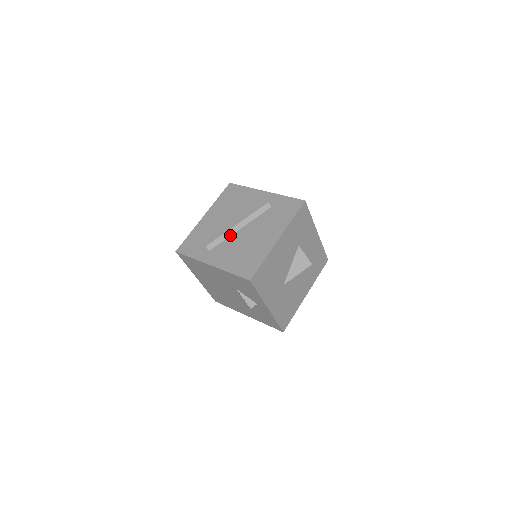
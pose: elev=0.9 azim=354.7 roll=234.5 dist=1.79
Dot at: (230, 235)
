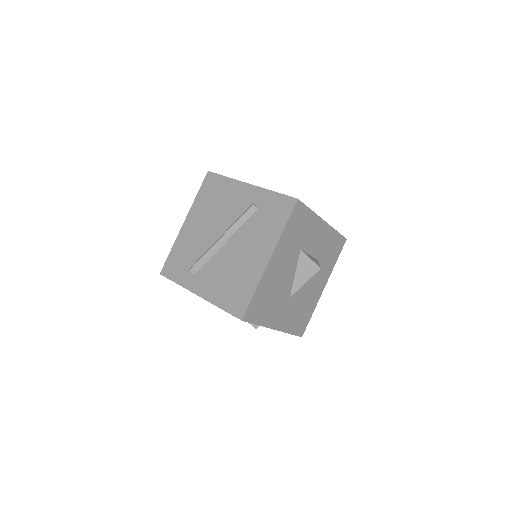
Dot at: (214, 252)
